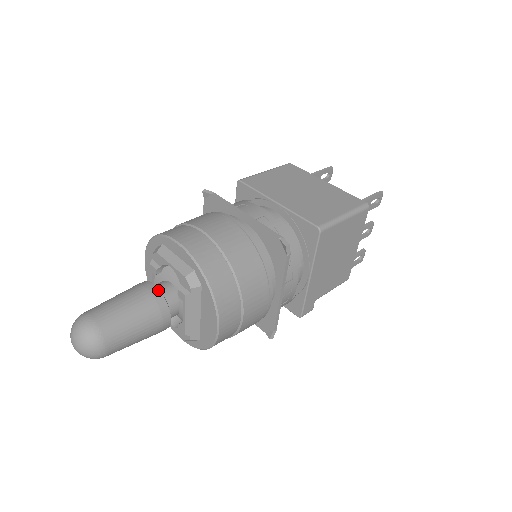
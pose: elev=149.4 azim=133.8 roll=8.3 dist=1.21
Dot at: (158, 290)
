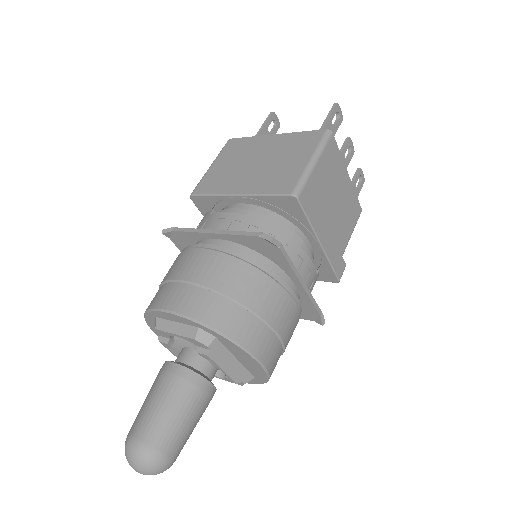
Dot at: (180, 366)
